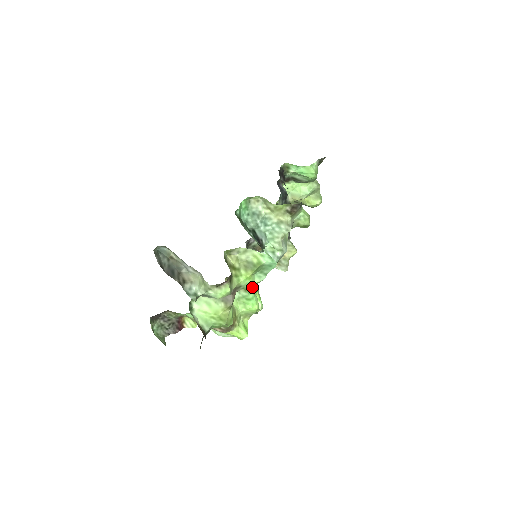
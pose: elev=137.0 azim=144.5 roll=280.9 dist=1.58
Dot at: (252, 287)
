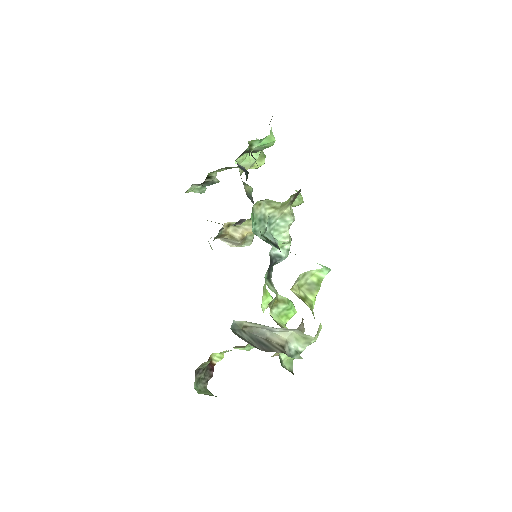
Dot at: occluded
